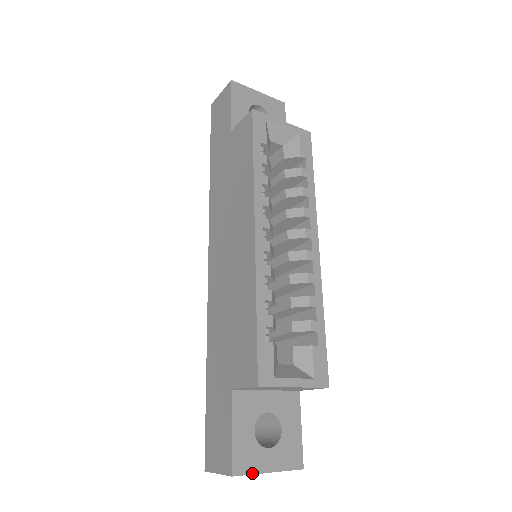
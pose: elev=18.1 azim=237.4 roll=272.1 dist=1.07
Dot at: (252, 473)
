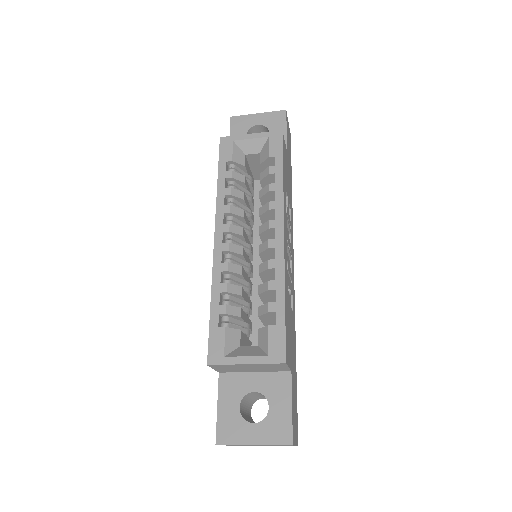
Dot at: (235, 444)
